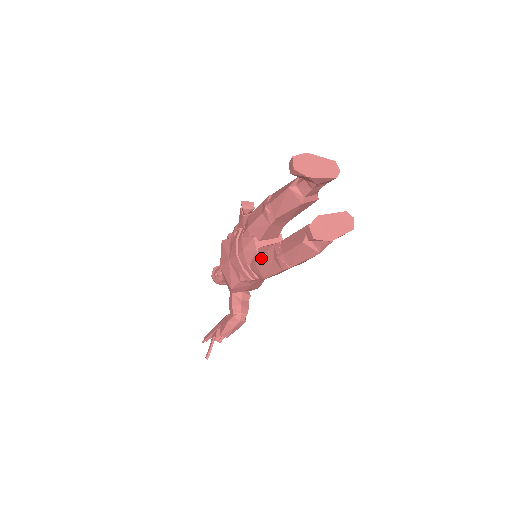
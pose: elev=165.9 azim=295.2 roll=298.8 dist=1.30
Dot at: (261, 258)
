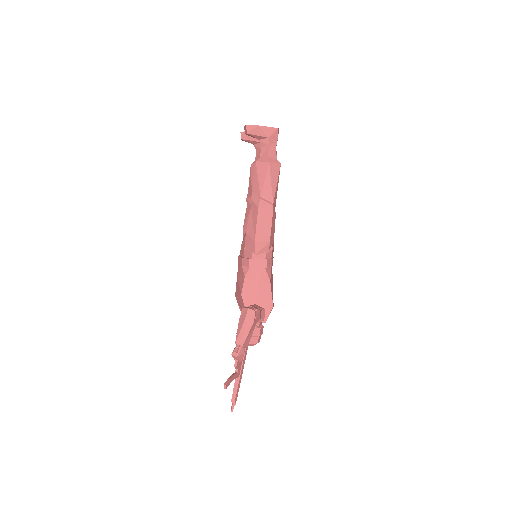
Dot at: (247, 224)
